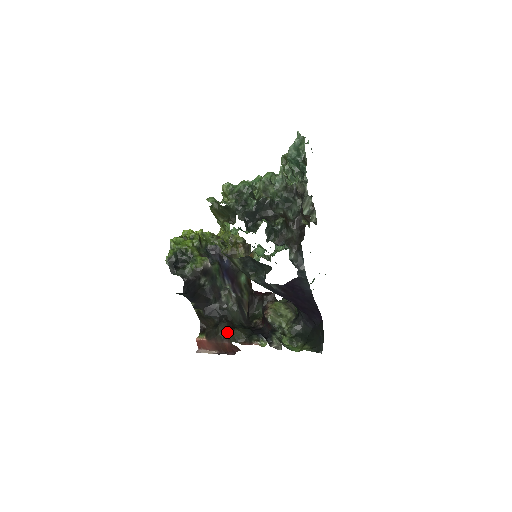
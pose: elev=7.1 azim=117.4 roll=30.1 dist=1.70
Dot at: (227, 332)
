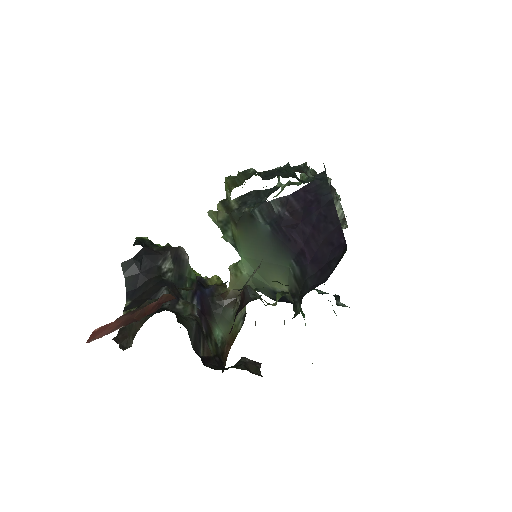
Dot at: occluded
